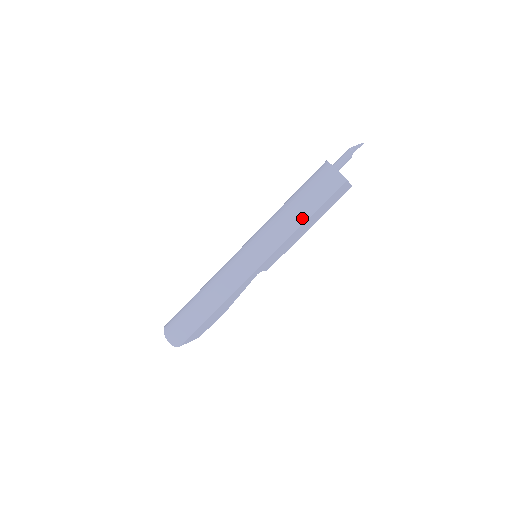
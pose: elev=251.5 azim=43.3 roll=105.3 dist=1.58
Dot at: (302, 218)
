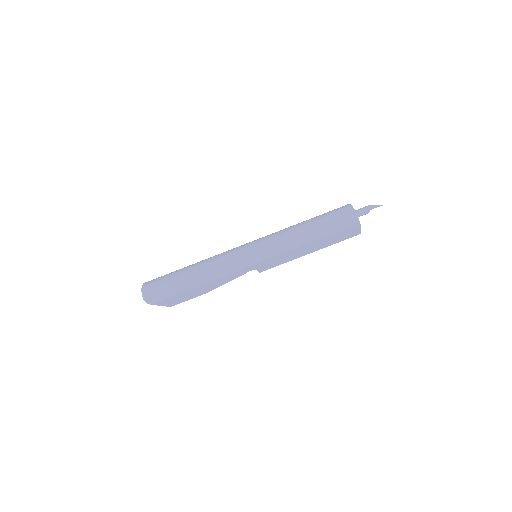
Dot at: (311, 238)
